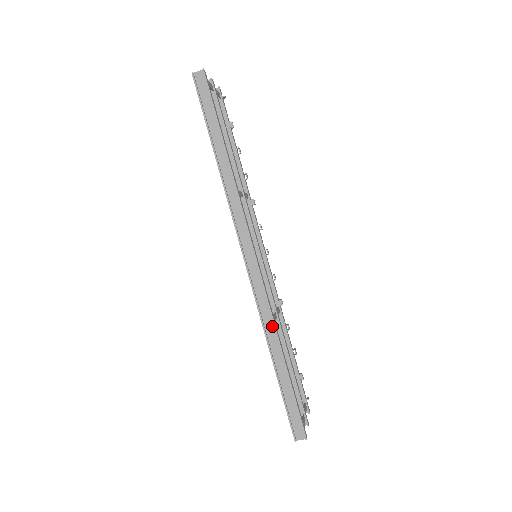
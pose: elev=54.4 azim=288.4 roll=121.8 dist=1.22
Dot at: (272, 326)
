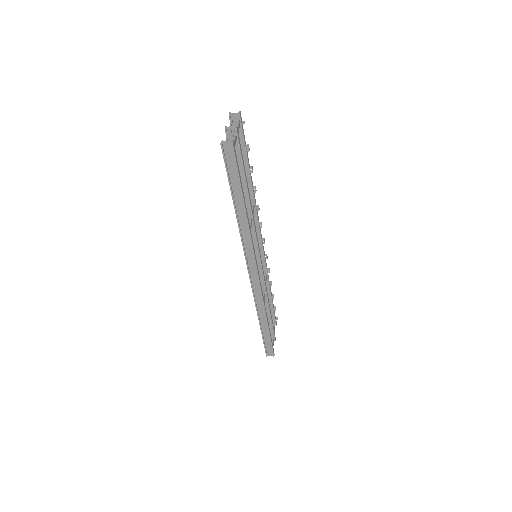
Dot at: (263, 308)
